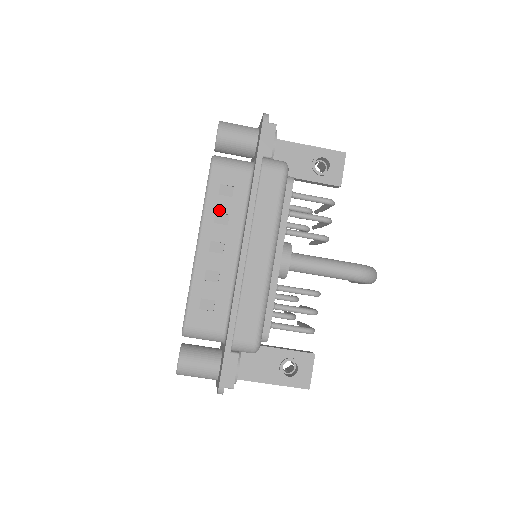
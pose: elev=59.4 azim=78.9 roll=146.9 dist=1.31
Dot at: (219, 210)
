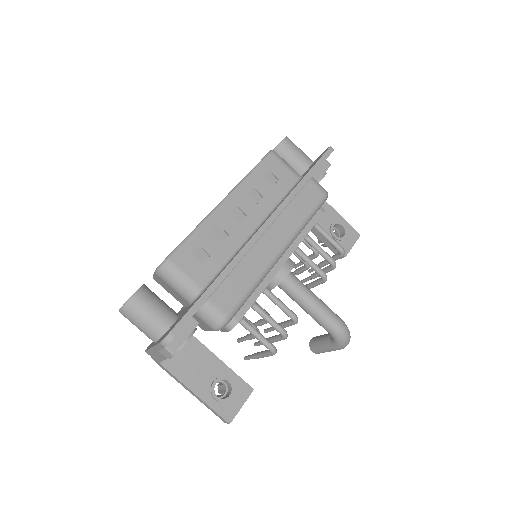
Dot at: (257, 188)
